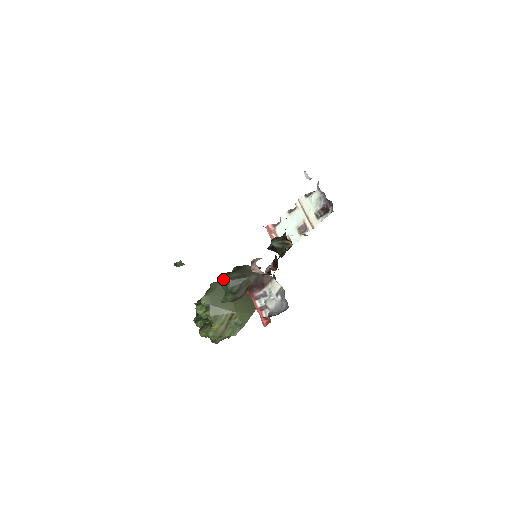
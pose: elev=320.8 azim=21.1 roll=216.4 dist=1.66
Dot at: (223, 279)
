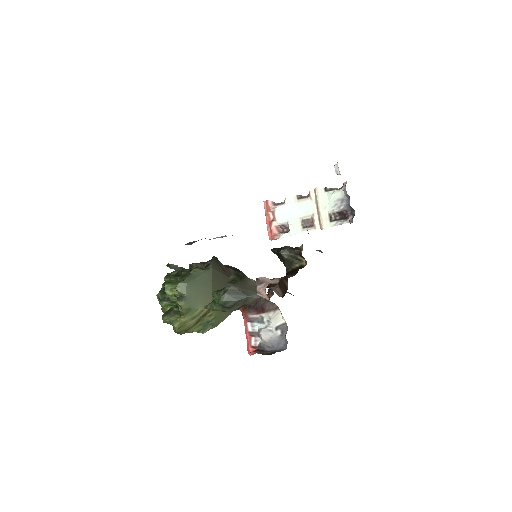
Dot at: (208, 267)
